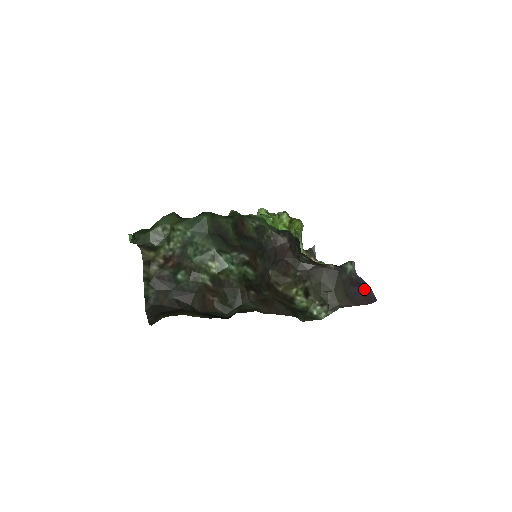
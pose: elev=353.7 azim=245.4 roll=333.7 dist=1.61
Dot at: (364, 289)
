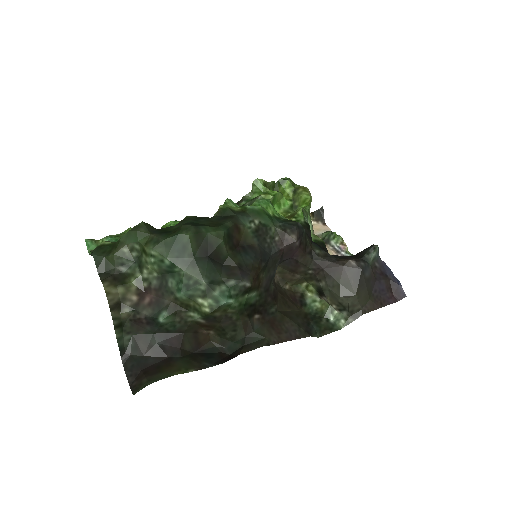
Dot at: (390, 281)
